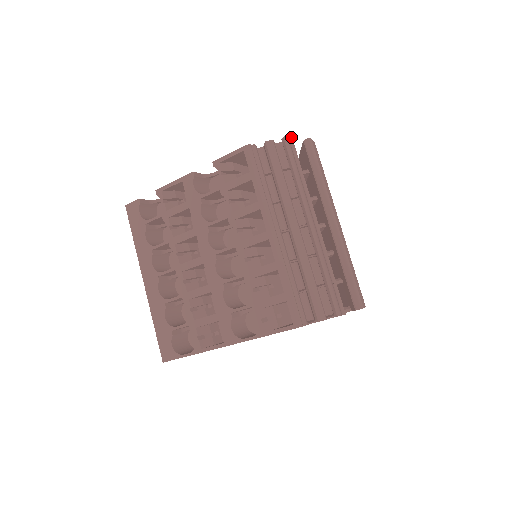
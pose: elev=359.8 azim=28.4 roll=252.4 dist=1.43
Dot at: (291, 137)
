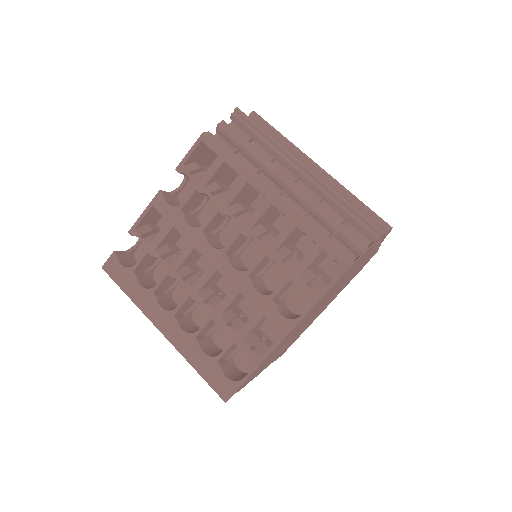
Dot at: (239, 110)
